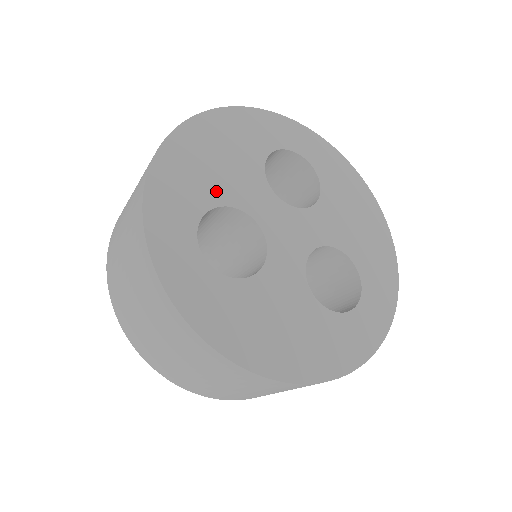
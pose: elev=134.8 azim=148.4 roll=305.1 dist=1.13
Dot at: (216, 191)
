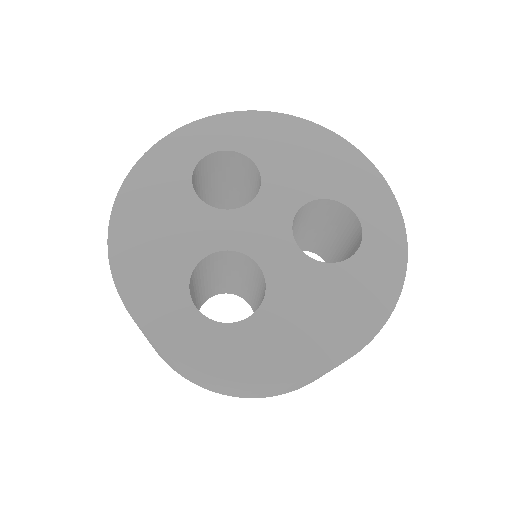
Dot at: (181, 259)
